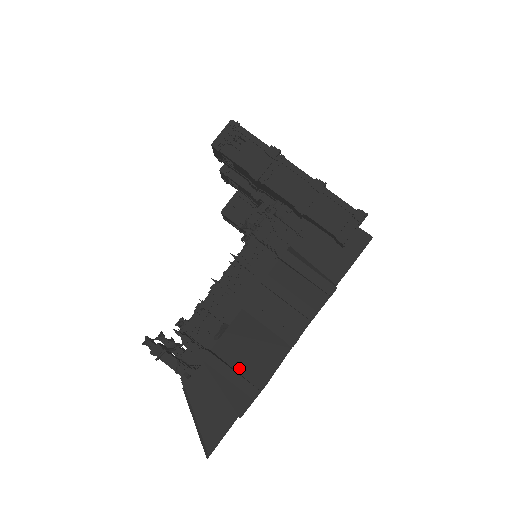
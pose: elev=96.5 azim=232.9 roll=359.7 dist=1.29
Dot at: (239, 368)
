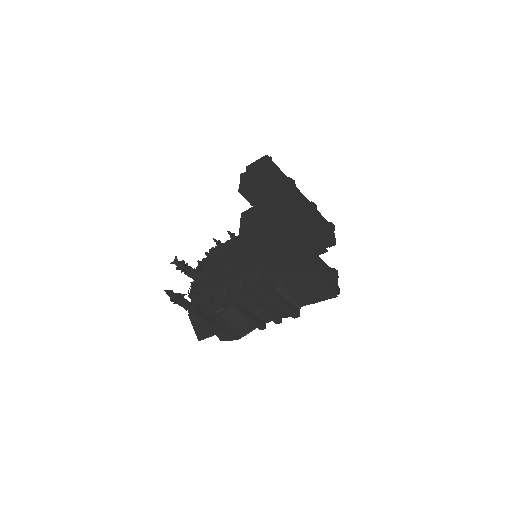
Dot at: (225, 329)
